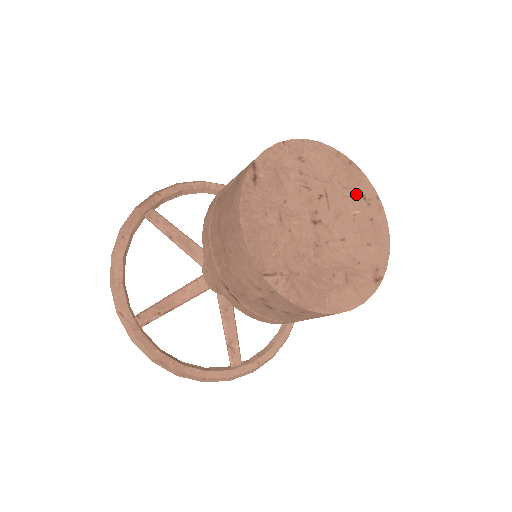
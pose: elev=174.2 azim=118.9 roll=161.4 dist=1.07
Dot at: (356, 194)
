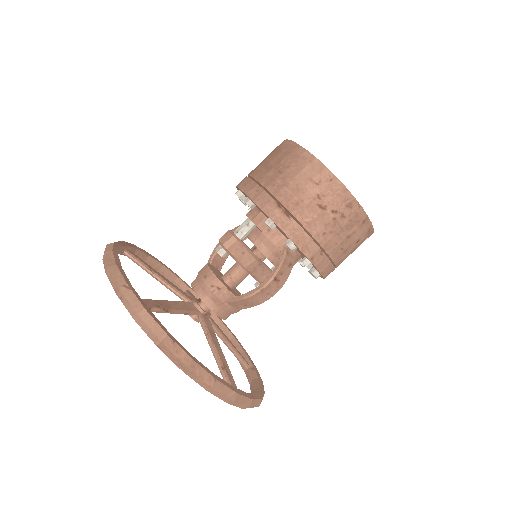
Dot at: occluded
